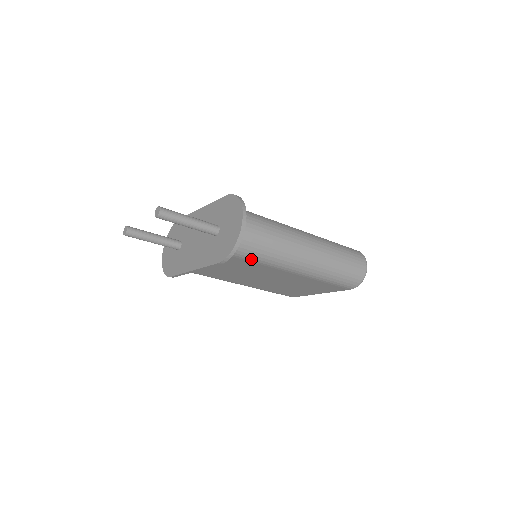
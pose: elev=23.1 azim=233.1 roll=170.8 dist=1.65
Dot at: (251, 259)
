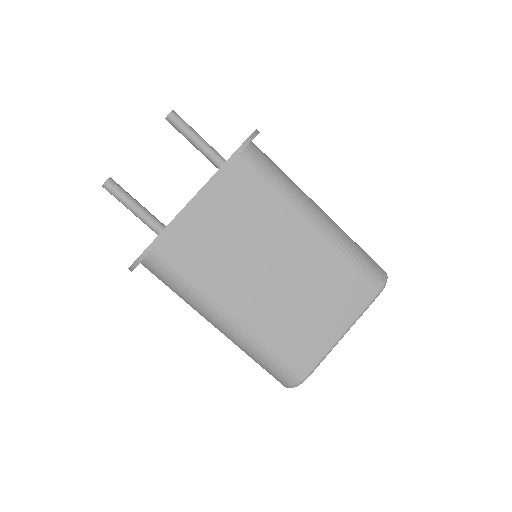
Dot at: (266, 177)
